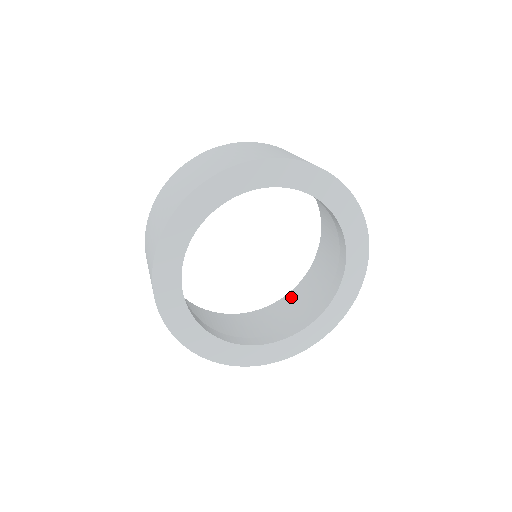
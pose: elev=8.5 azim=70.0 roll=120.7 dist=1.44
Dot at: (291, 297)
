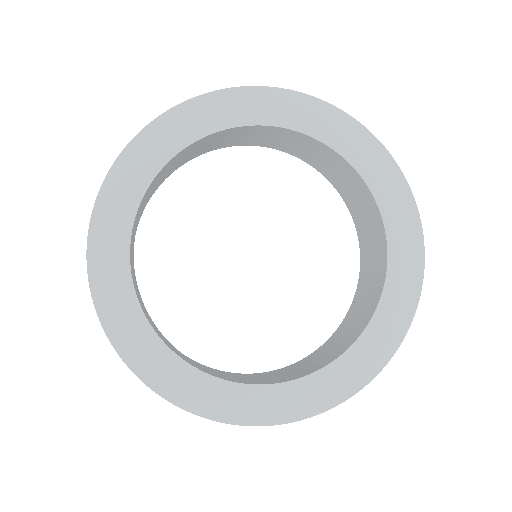
Dot at: (323, 348)
